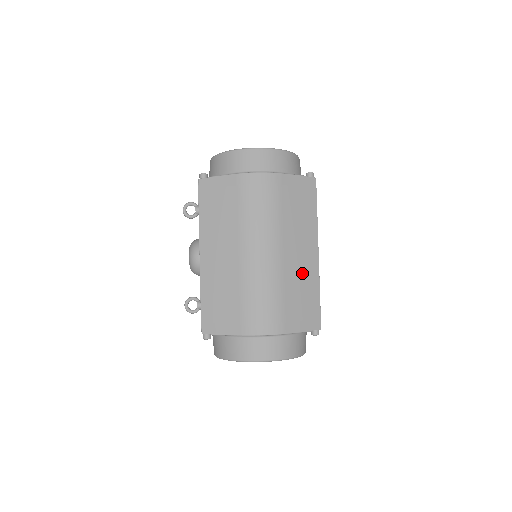
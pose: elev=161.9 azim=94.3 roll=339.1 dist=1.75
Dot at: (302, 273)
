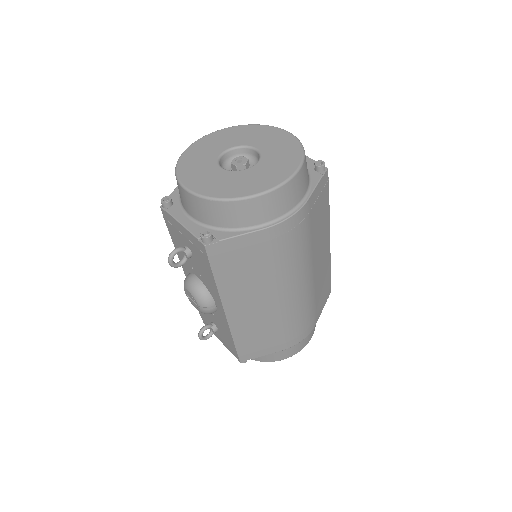
Dot at: (322, 269)
